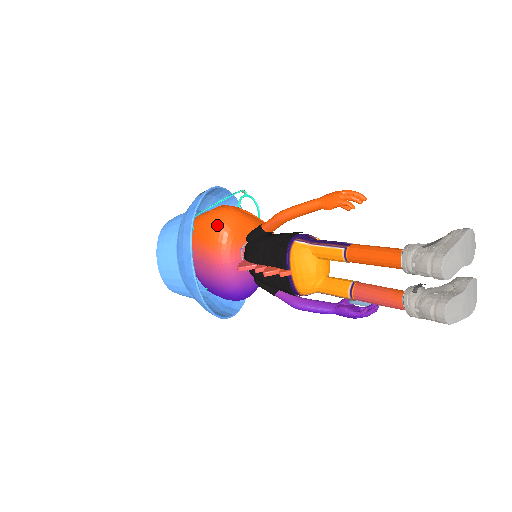
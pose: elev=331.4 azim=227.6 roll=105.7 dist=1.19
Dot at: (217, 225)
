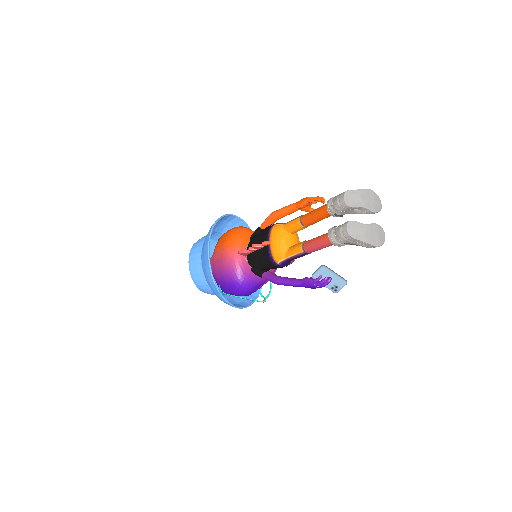
Dot at: (233, 232)
